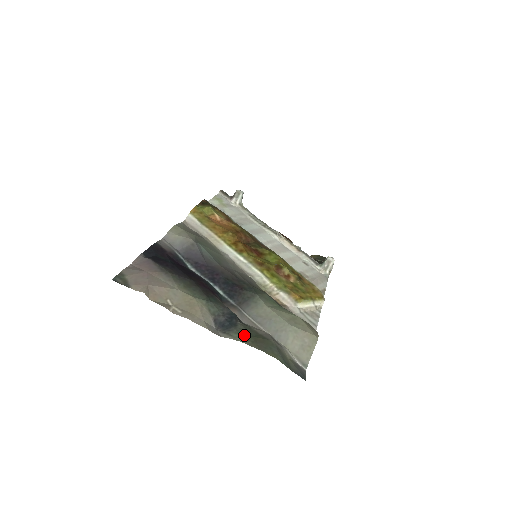
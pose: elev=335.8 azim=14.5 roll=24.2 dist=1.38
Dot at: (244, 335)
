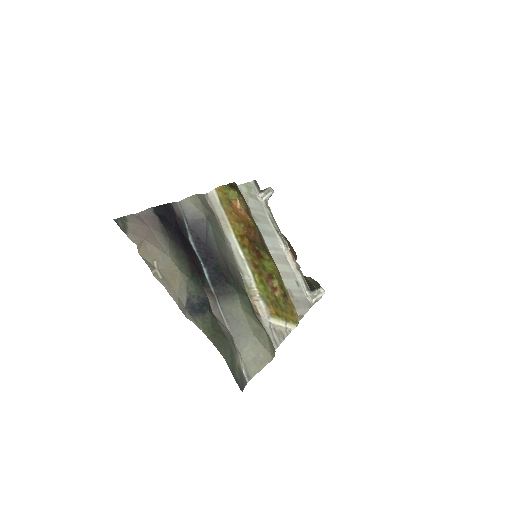
Dot at: (207, 325)
